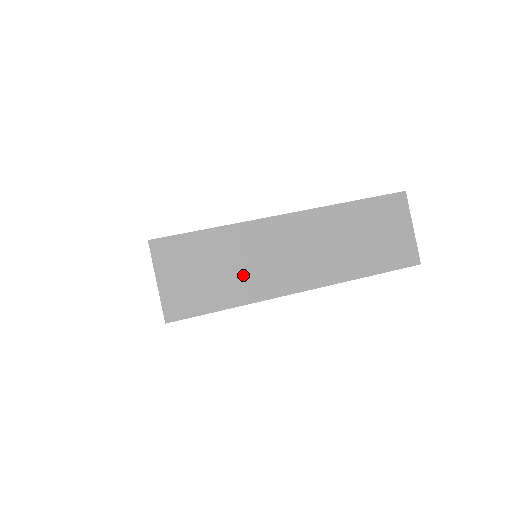
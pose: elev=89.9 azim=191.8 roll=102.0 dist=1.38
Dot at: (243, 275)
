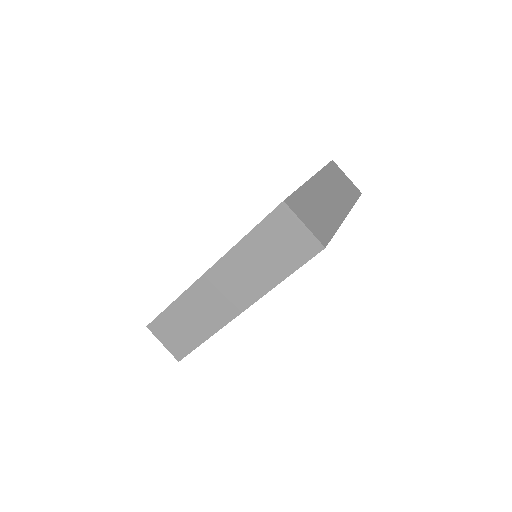
Dot at: (326, 212)
